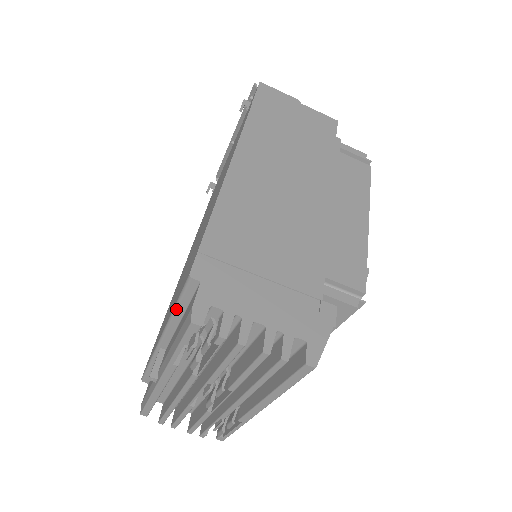
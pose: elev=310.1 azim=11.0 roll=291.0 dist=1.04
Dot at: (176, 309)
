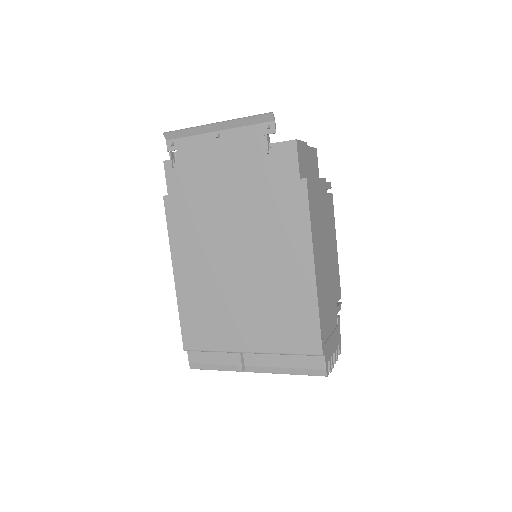
Dot at: (289, 355)
